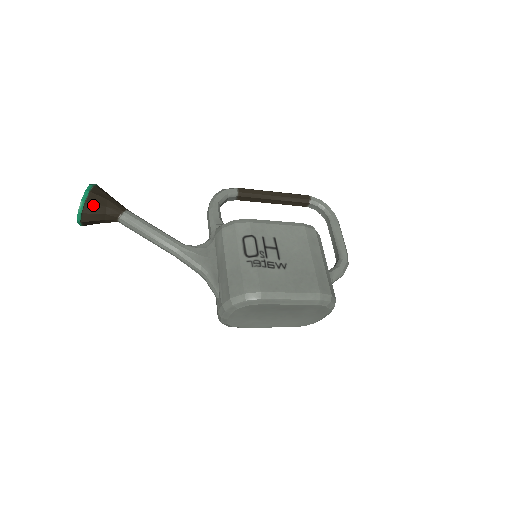
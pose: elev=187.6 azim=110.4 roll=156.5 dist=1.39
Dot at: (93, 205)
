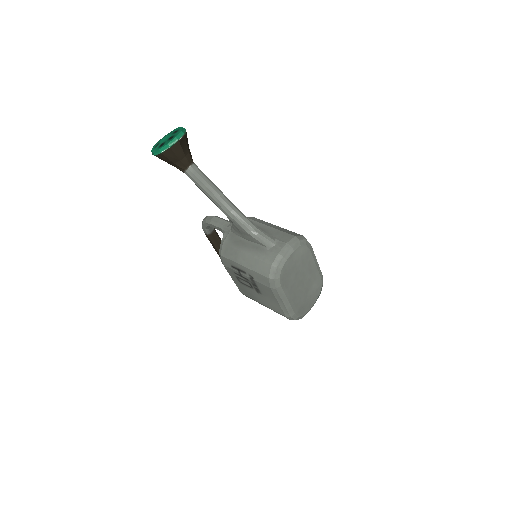
Dot at: (187, 138)
